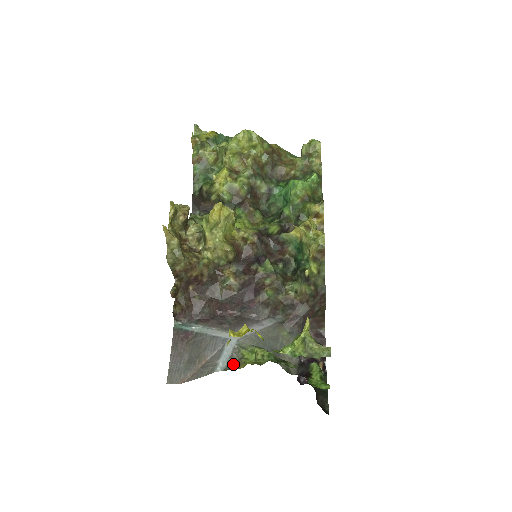
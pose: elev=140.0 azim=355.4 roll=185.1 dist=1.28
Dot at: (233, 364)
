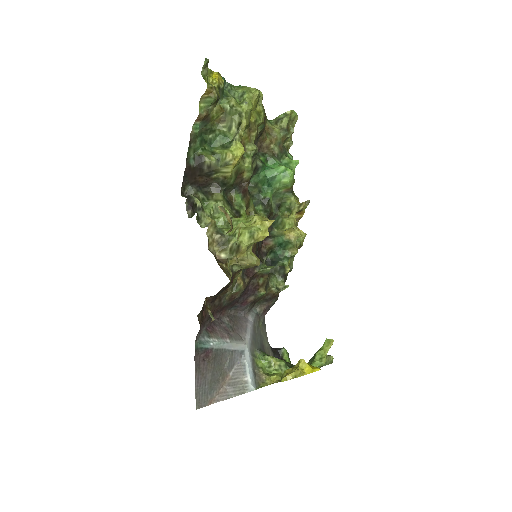
Dot at: (258, 378)
